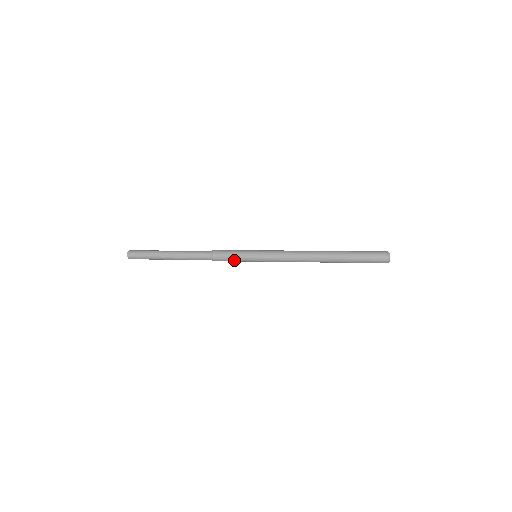
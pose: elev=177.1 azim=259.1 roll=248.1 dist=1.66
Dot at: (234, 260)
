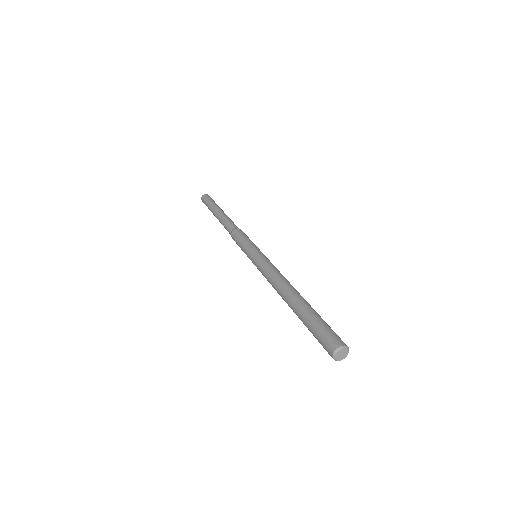
Dot at: (240, 245)
